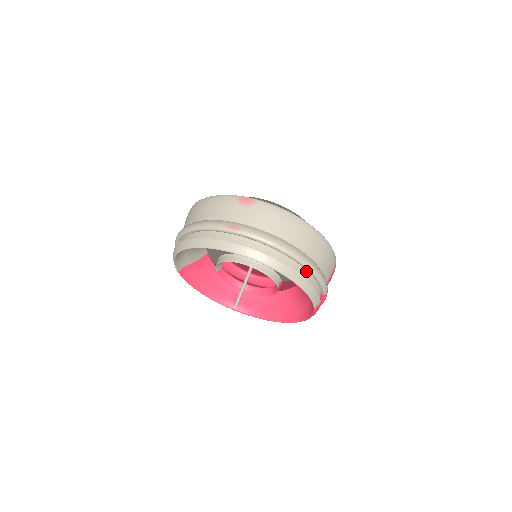
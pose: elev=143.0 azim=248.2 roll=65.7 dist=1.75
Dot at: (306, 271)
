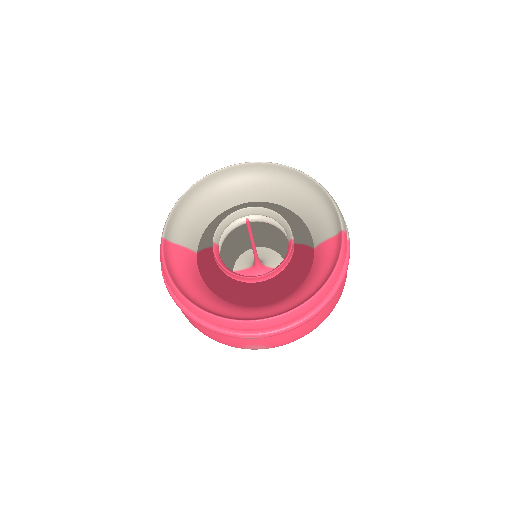
Dot at: occluded
